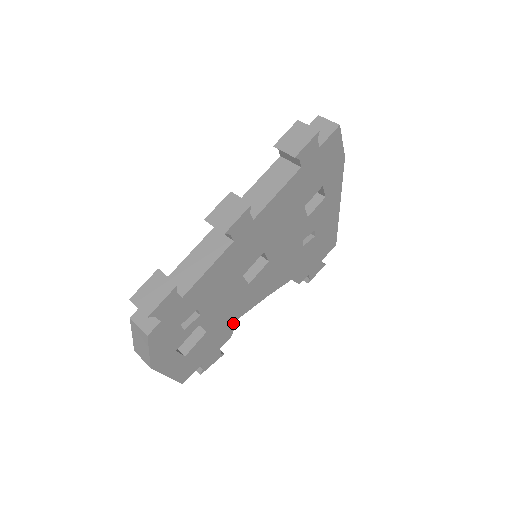
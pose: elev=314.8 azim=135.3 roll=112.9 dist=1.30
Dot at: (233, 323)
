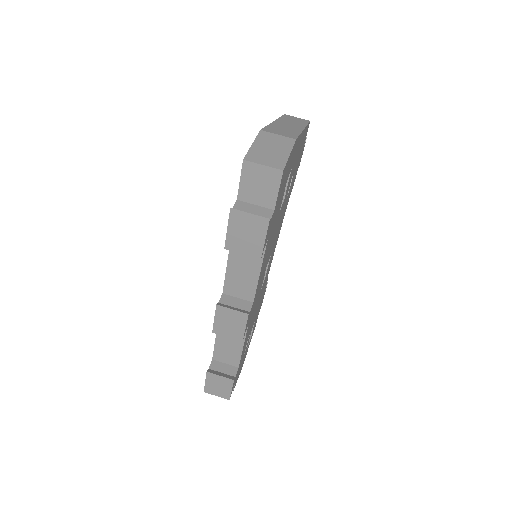
Dot at: occluded
